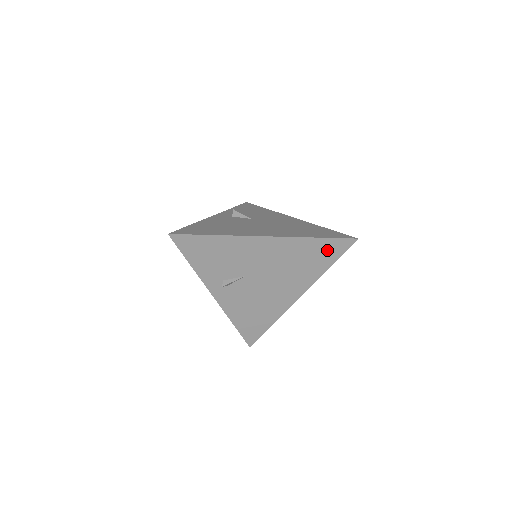
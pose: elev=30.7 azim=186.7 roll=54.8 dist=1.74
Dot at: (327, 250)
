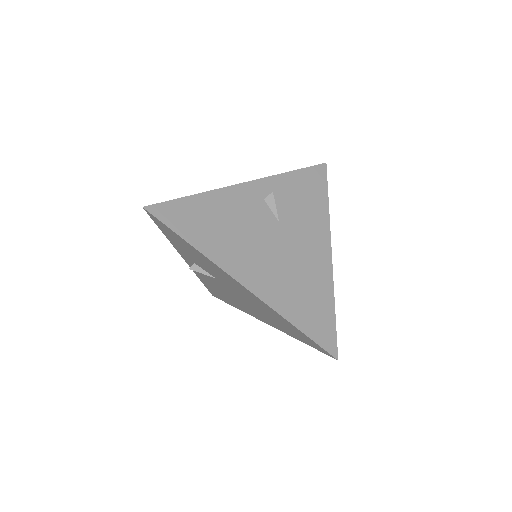
Dot at: (303, 336)
